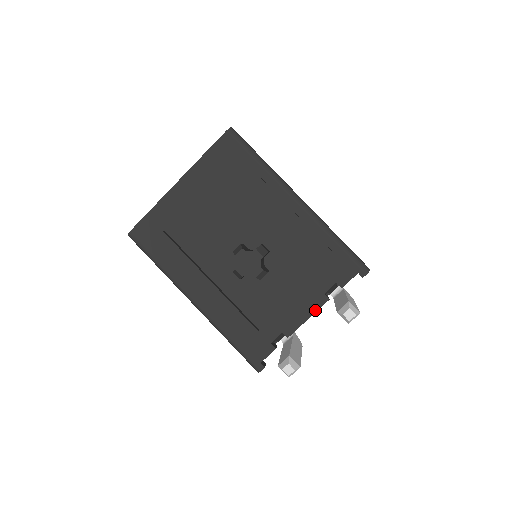
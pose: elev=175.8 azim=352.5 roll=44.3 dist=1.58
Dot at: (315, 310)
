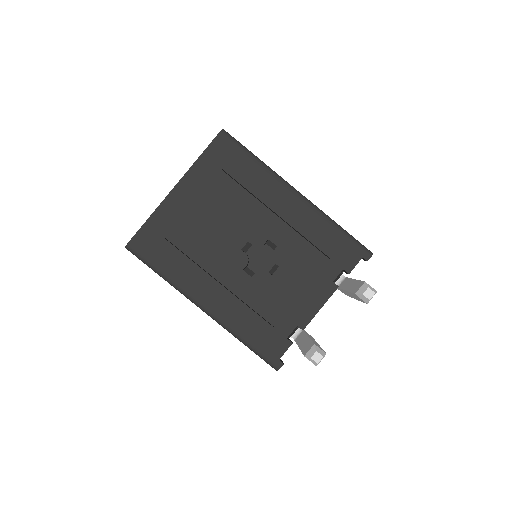
Dot at: (326, 299)
